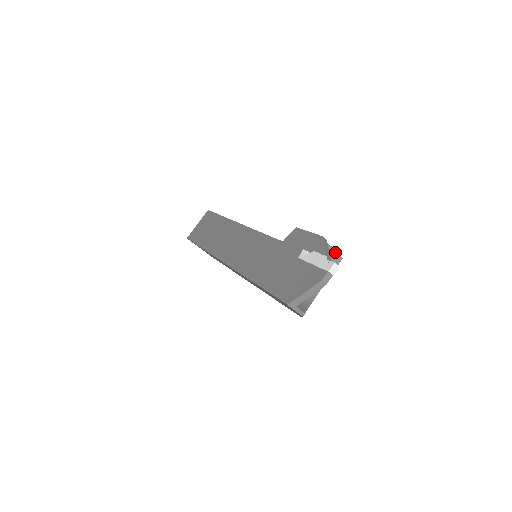
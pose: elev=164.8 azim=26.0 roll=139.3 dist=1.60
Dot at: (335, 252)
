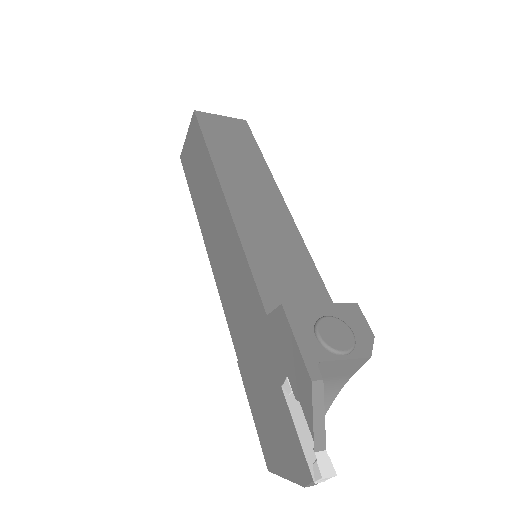
Dot at: (352, 359)
